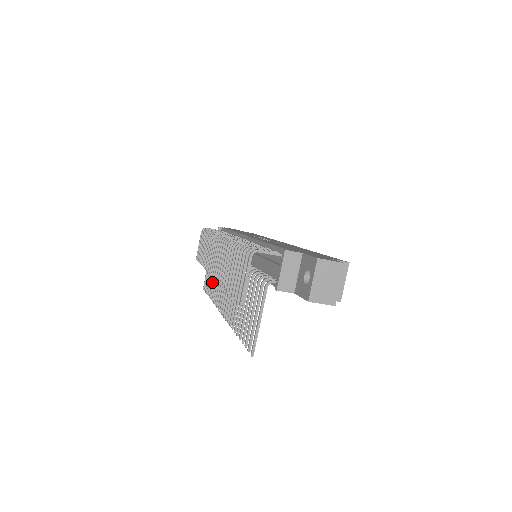
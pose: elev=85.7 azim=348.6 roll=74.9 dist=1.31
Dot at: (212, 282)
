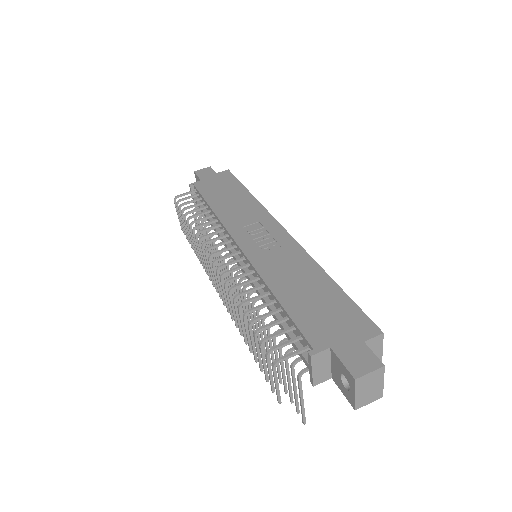
Dot at: occluded
